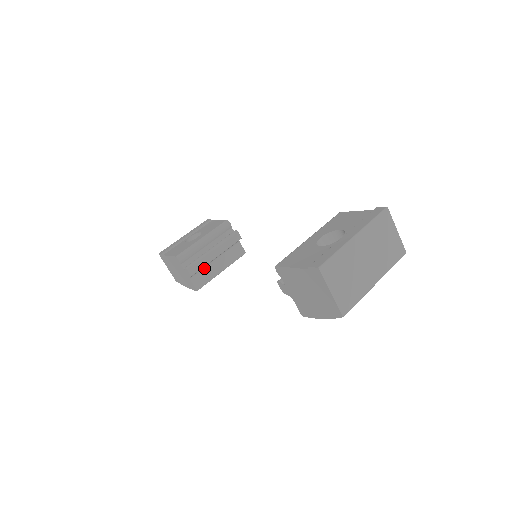
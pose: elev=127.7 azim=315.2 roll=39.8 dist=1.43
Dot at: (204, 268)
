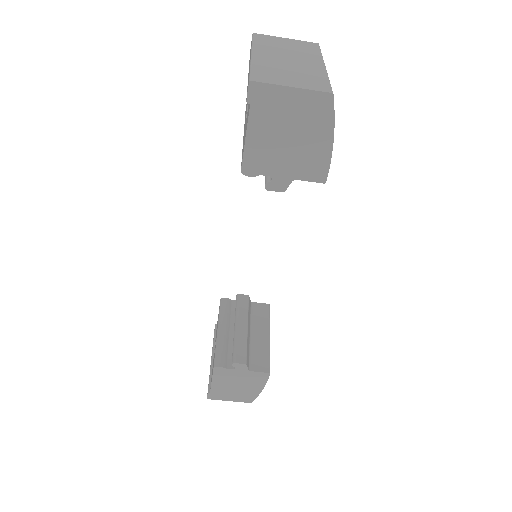
Dot at: (251, 350)
